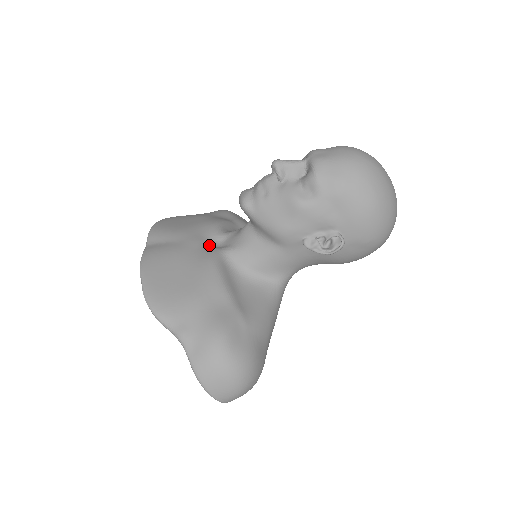
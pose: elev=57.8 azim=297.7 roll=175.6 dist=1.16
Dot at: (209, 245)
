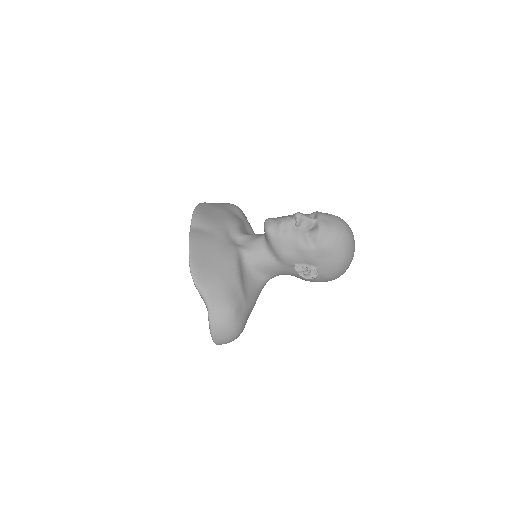
Dot at: (232, 241)
